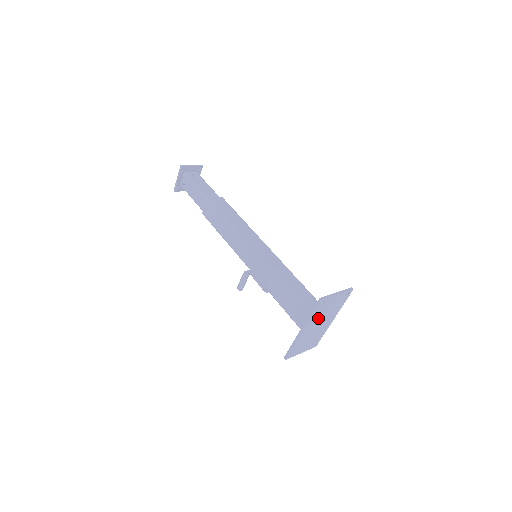
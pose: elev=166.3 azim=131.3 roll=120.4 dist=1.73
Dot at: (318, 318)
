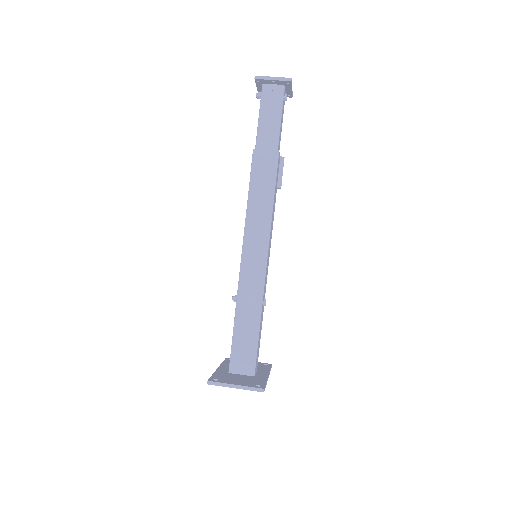
Dot at: occluded
